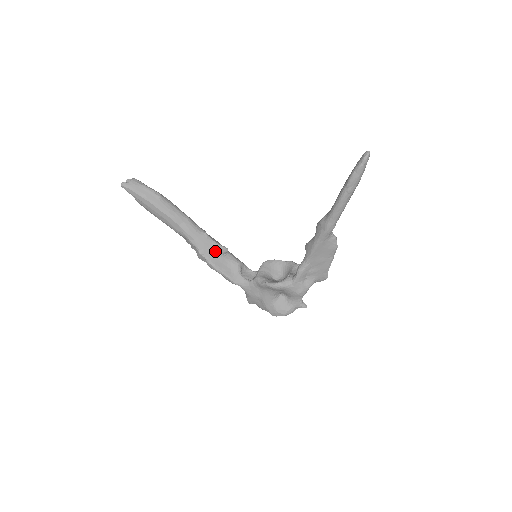
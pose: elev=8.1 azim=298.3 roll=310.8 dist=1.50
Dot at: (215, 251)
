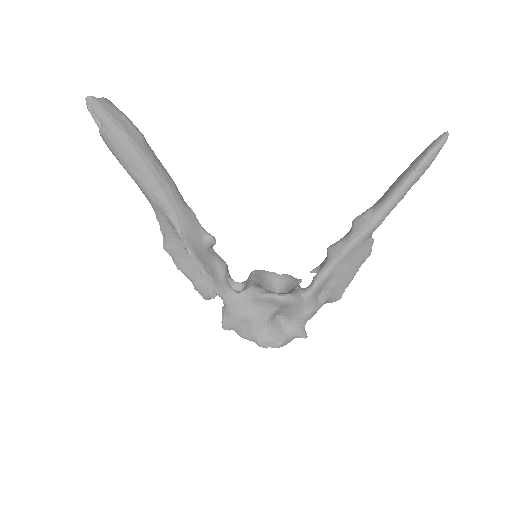
Dot at: (200, 239)
